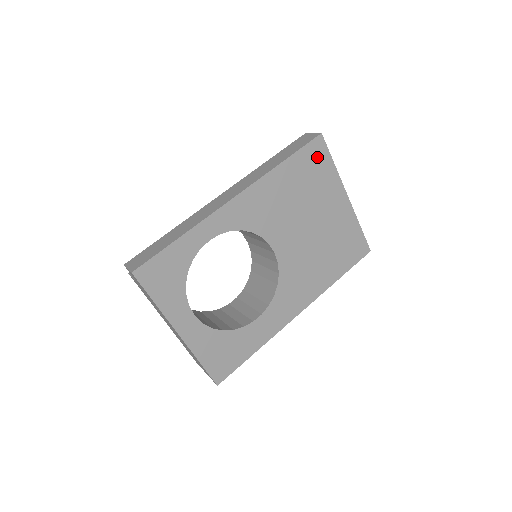
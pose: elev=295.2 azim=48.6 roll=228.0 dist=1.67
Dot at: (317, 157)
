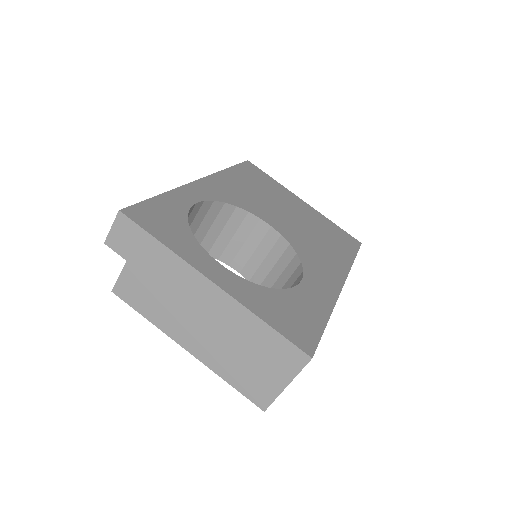
Dot at: (256, 172)
